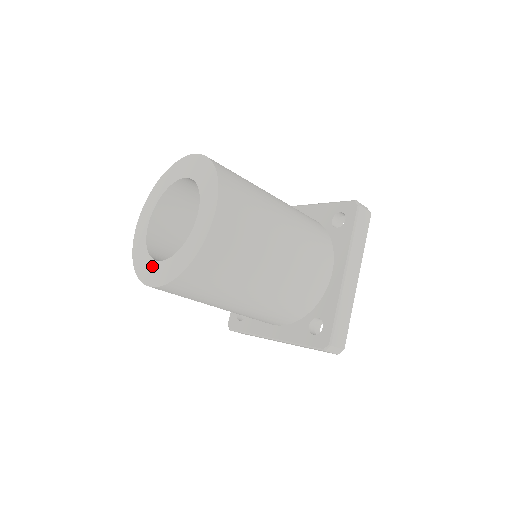
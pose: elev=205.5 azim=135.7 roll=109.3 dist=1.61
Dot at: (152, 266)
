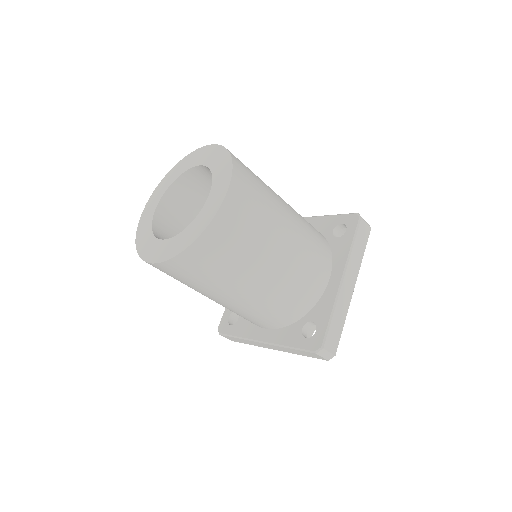
Dot at: (156, 245)
